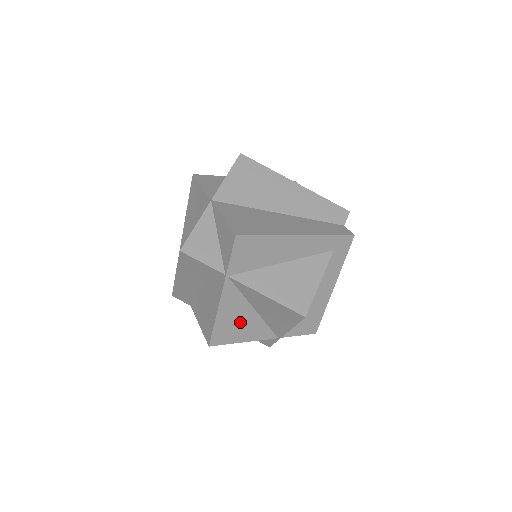
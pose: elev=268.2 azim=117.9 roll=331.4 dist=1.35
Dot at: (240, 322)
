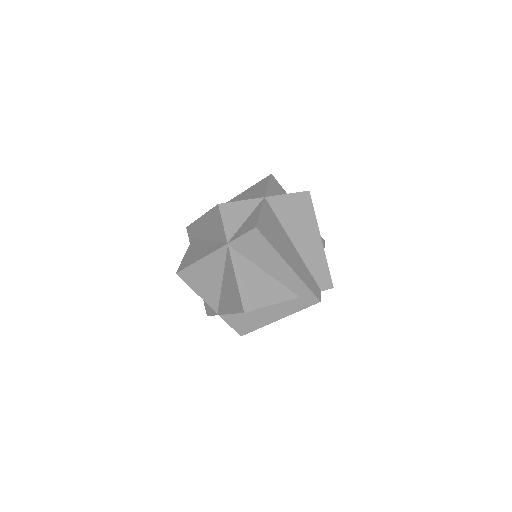
Dot at: (207, 279)
